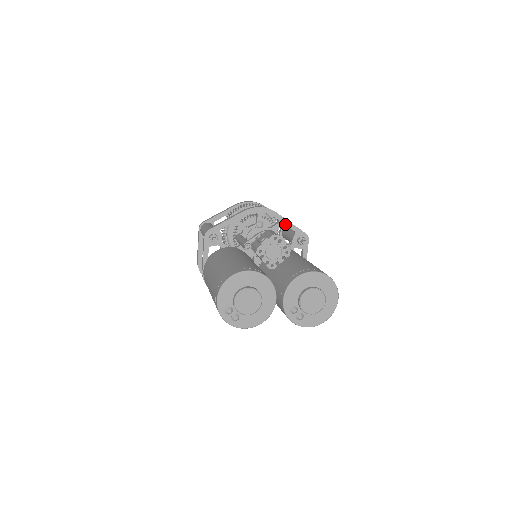
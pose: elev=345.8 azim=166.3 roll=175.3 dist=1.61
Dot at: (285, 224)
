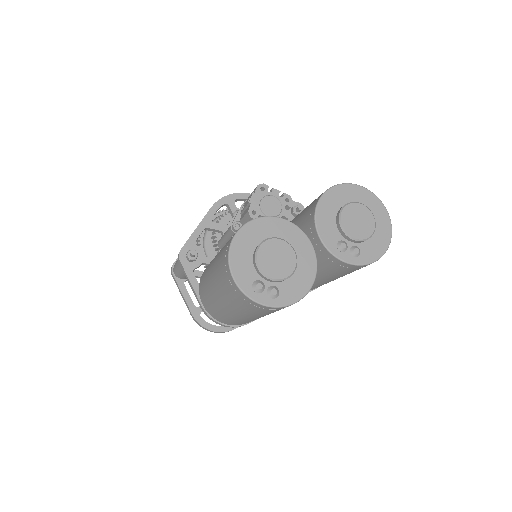
Dot at: occluded
